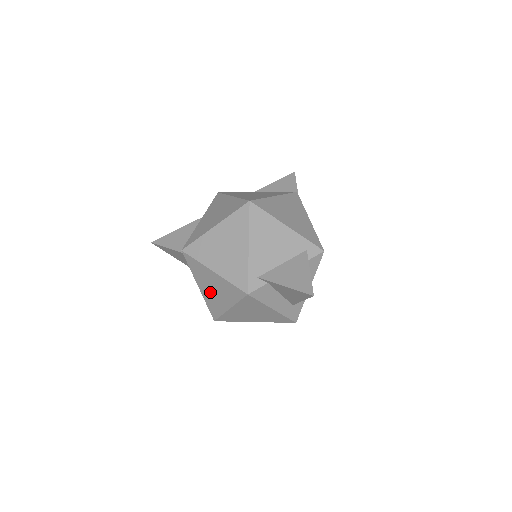
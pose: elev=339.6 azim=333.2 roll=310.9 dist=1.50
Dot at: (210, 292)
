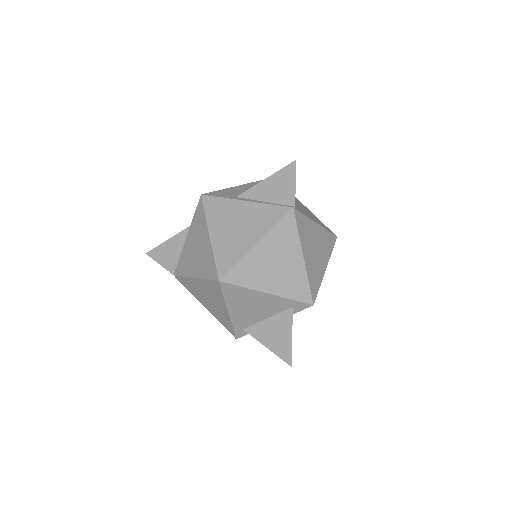
Dot at: occluded
